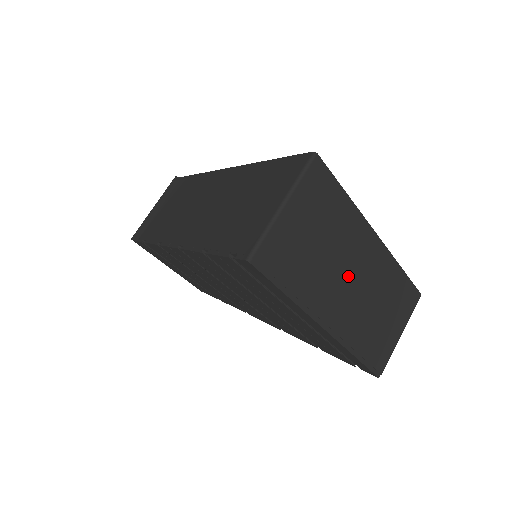
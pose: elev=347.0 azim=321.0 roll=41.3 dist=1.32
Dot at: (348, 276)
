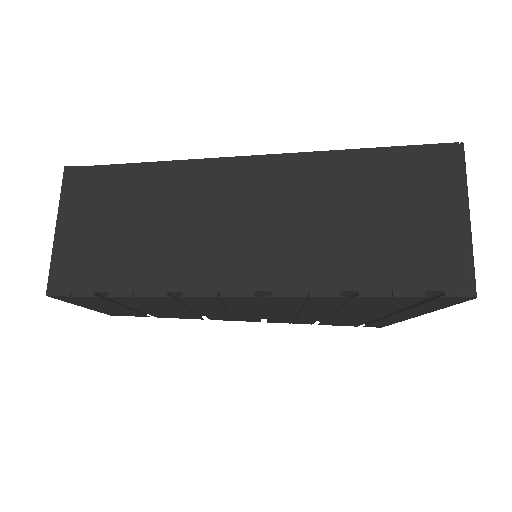
Dot at: occluded
